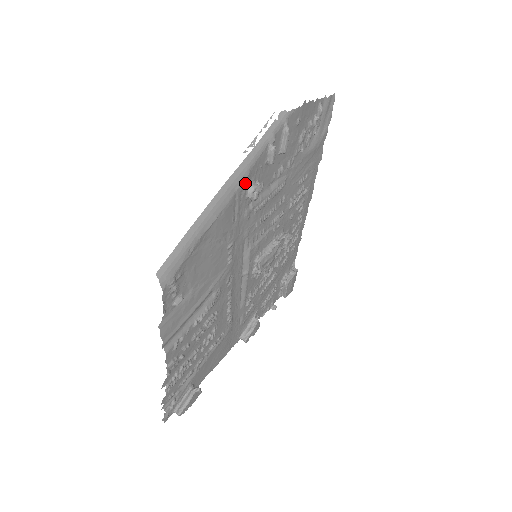
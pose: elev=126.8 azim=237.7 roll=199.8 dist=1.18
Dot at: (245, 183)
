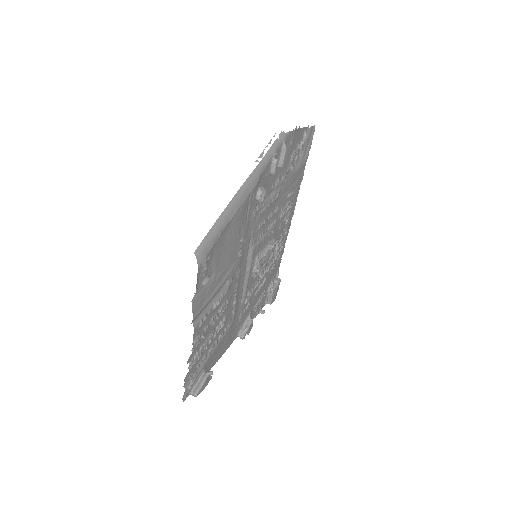
Dot at: (256, 186)
